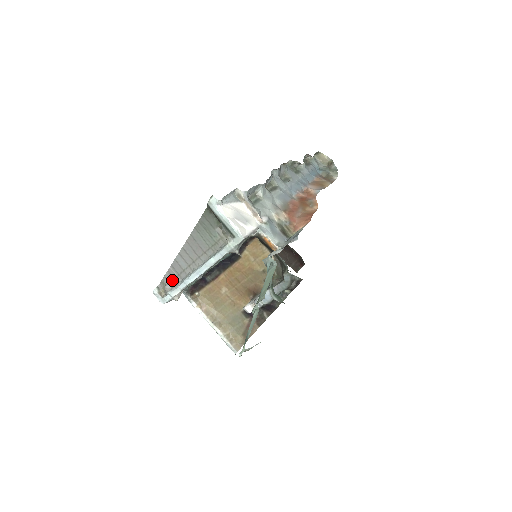
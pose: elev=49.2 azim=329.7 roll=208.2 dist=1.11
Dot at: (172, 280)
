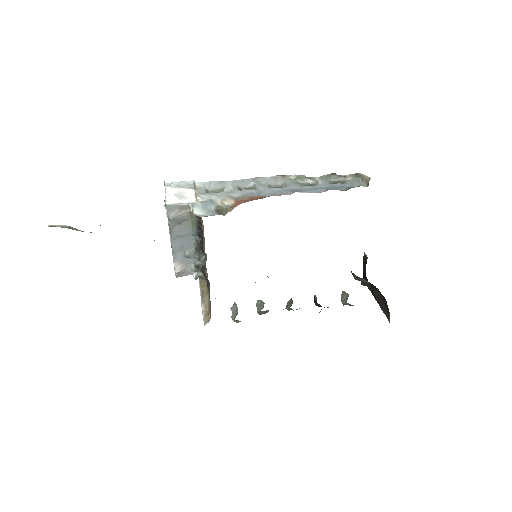
Dot at: occluded
